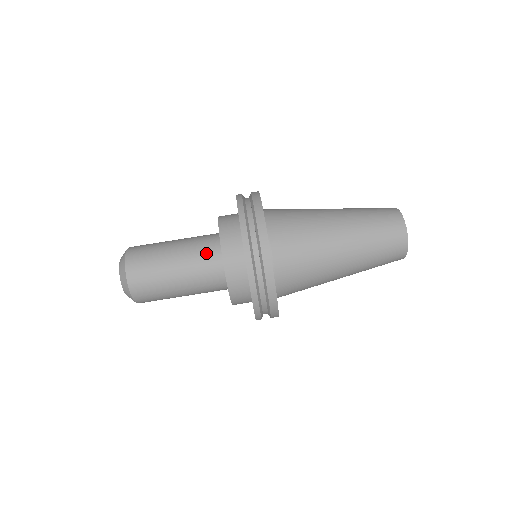
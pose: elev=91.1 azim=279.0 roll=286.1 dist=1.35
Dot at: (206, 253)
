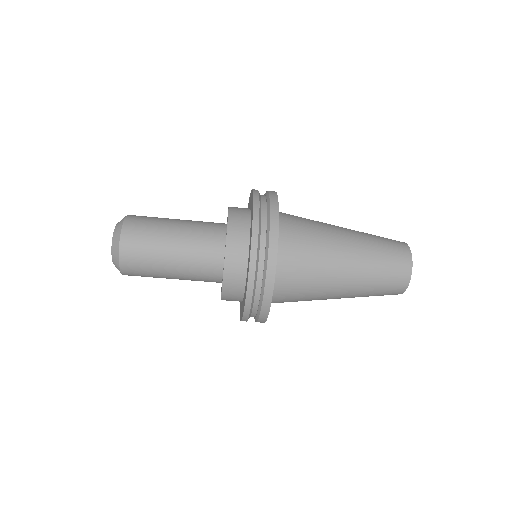
Dot at: (207, 248)
